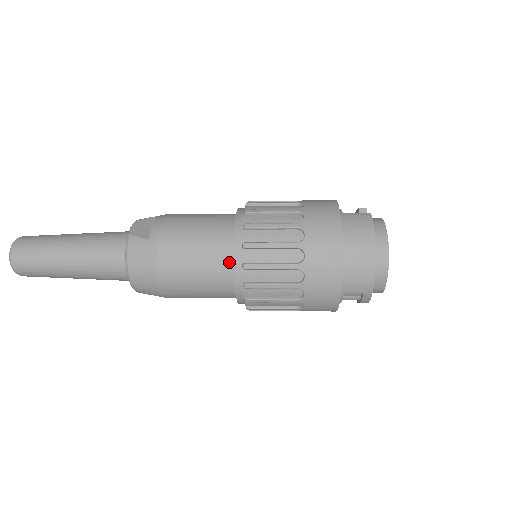
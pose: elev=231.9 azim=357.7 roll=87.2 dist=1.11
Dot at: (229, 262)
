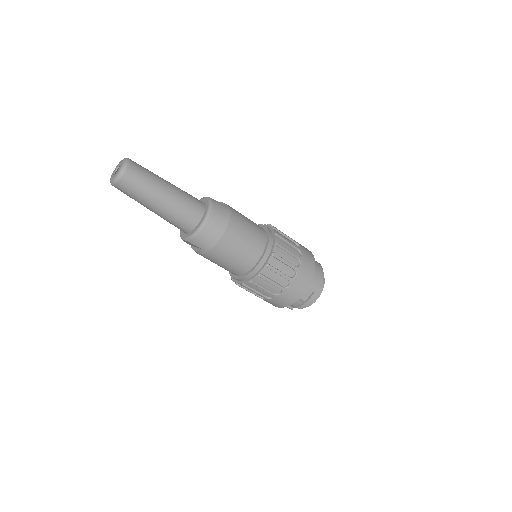
Dot at: (264, 240)
